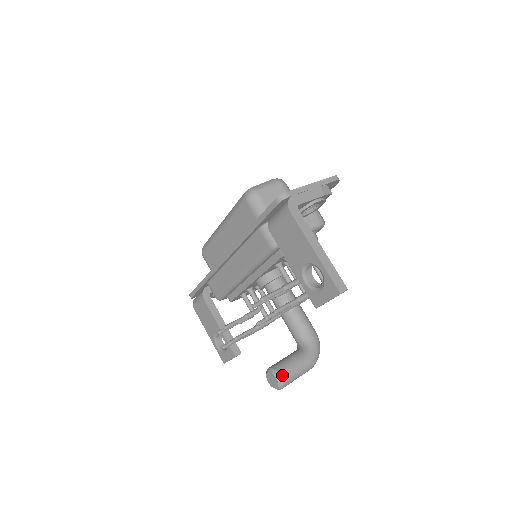
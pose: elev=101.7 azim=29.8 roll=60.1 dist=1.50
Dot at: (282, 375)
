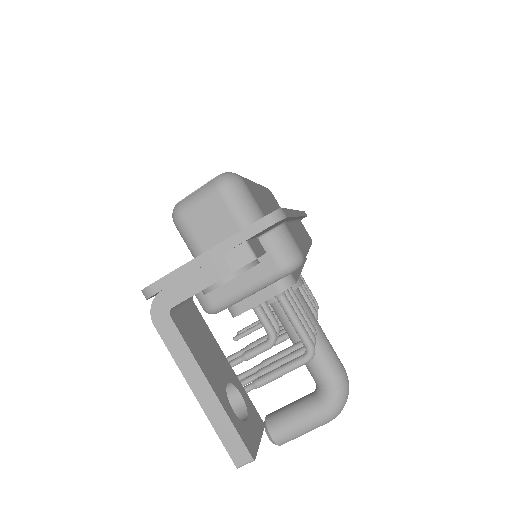
Dot at: (274, 436)
